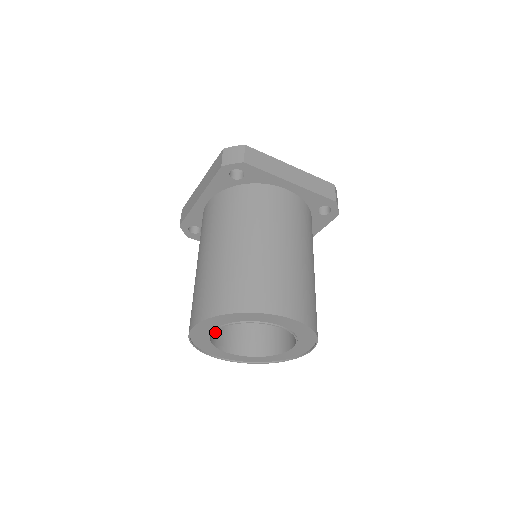
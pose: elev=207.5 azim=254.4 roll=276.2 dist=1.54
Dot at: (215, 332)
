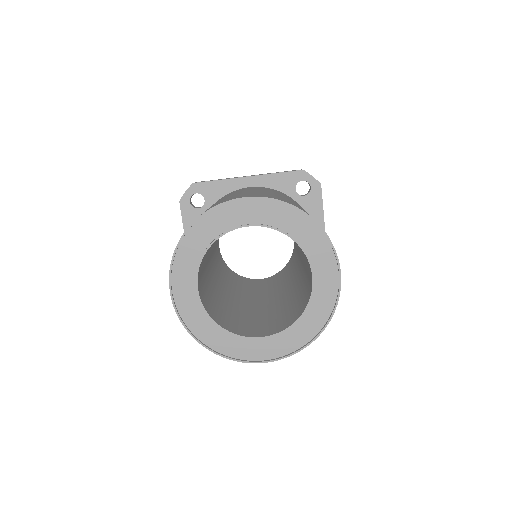
Dot at: occluded
